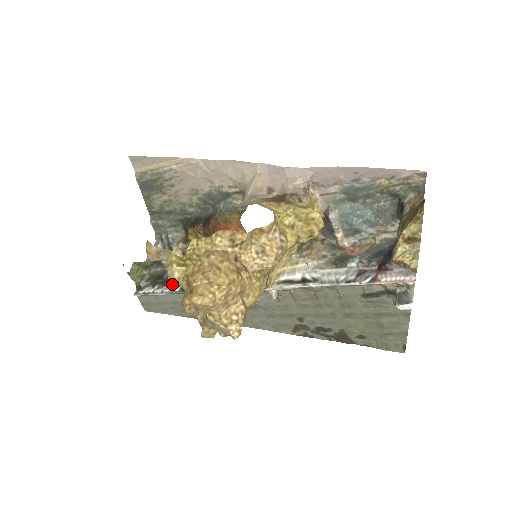
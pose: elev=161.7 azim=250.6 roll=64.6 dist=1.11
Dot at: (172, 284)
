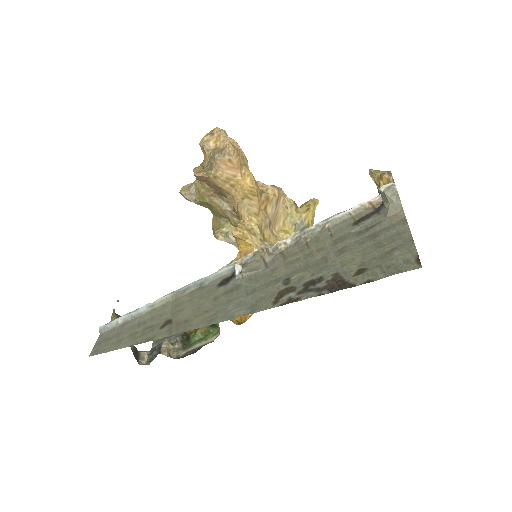
Dot at: occluded
